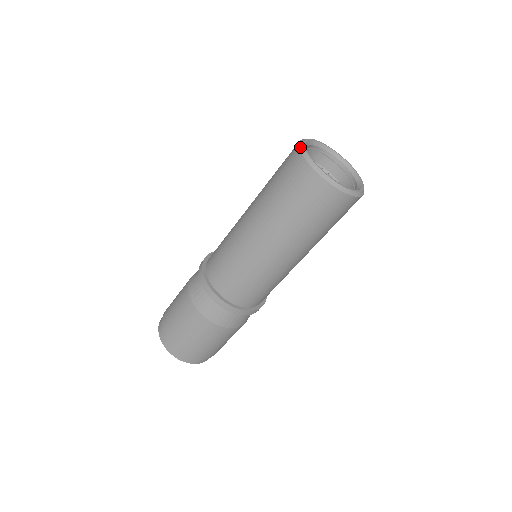
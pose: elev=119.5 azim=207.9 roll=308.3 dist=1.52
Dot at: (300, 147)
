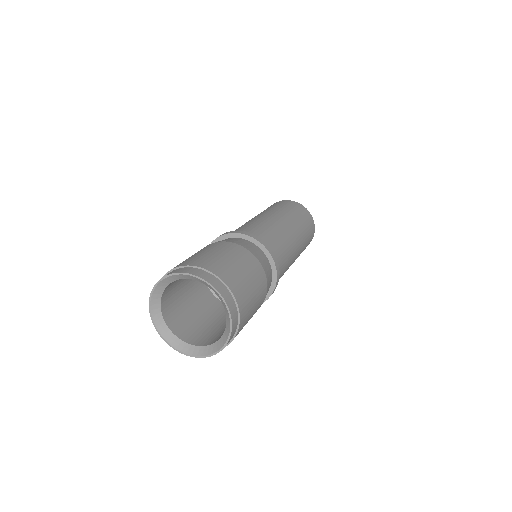
Dot at: occluded
